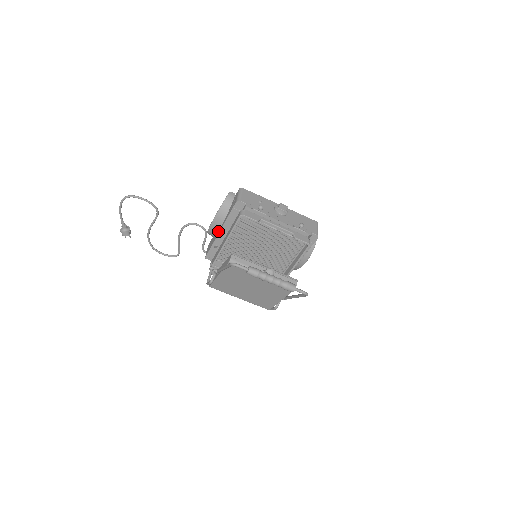
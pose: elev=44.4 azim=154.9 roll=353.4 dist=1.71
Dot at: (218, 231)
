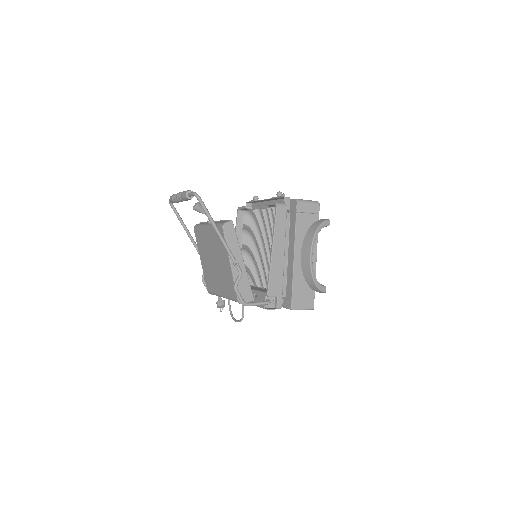
Dot at: occluded
